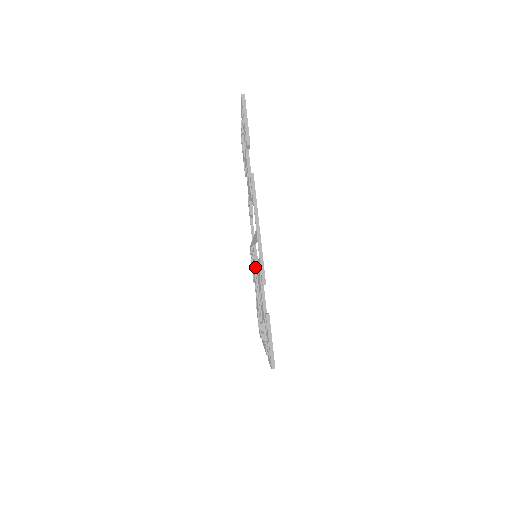
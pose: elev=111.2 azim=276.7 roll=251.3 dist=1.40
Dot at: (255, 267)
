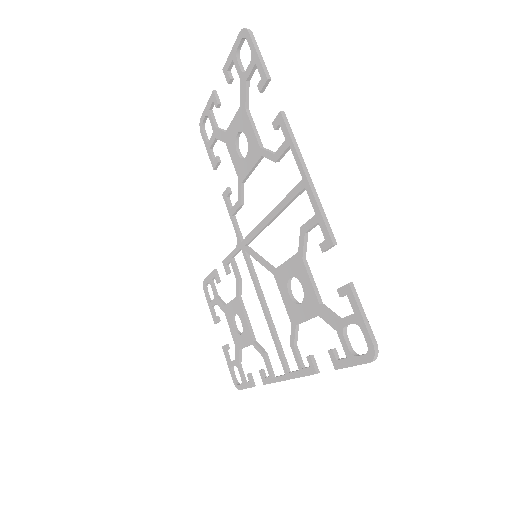
Dot at: (253, 274)
